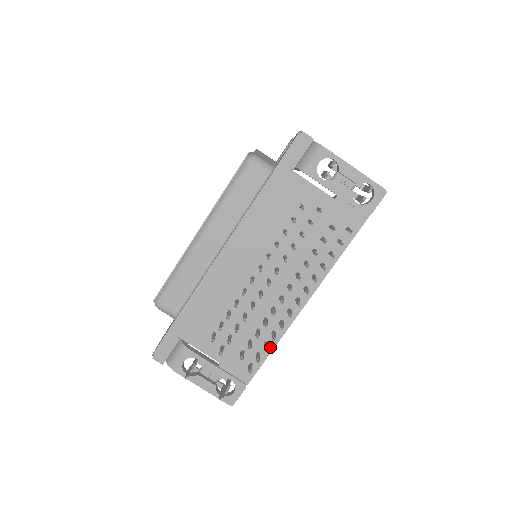
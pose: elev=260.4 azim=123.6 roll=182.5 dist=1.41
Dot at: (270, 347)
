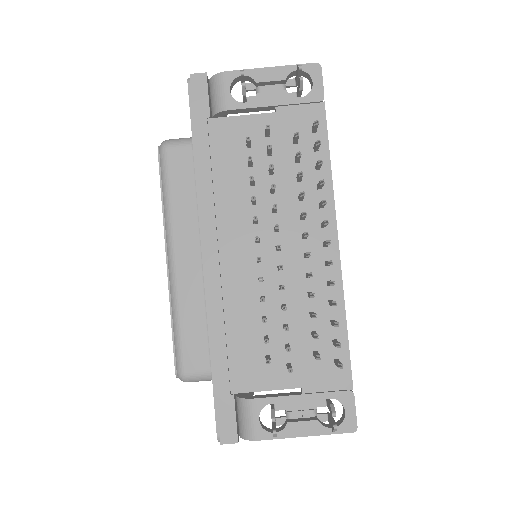
Dot at: (341, 323)
